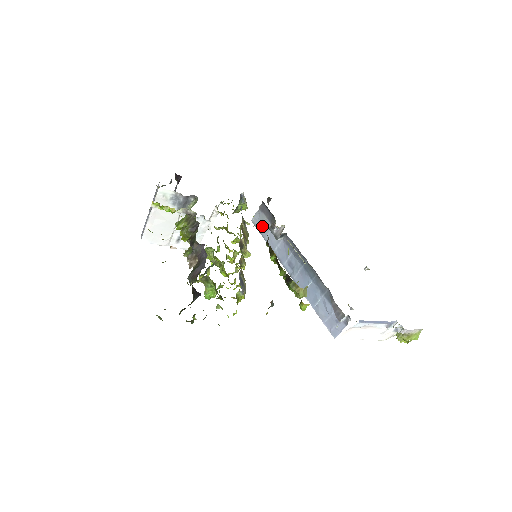
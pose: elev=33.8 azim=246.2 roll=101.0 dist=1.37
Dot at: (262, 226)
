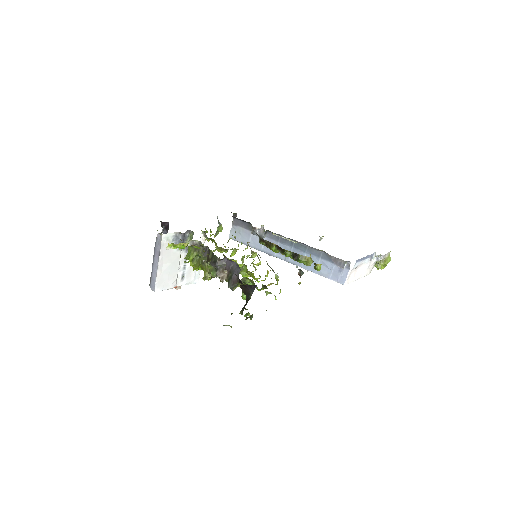
Dot at: (241, 237)
